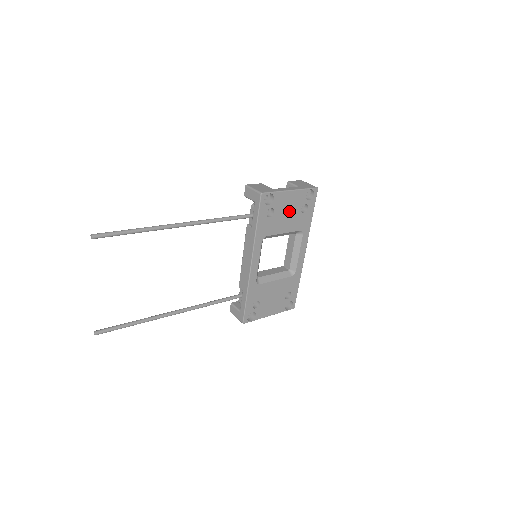
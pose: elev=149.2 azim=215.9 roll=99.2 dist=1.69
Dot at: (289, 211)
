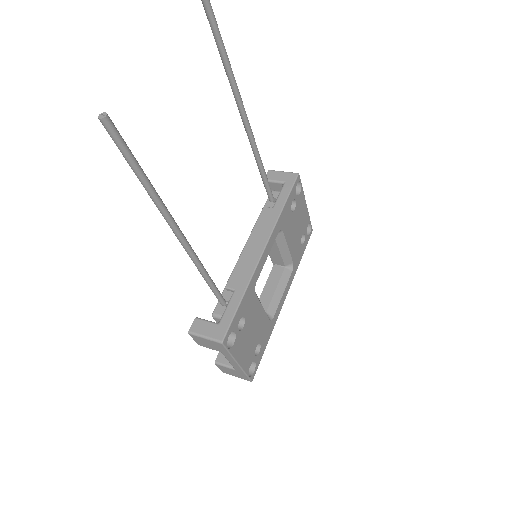
Dot at: (298, 226)
